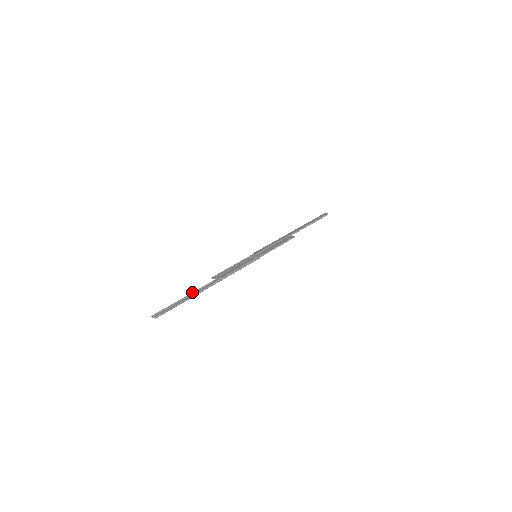
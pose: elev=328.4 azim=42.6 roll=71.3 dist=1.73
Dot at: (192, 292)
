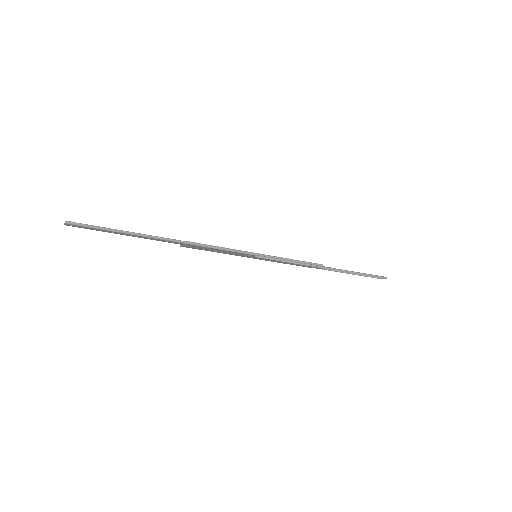
Dot at: occluded
